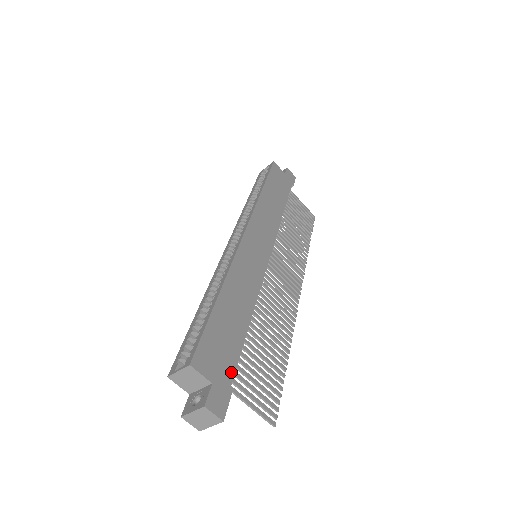
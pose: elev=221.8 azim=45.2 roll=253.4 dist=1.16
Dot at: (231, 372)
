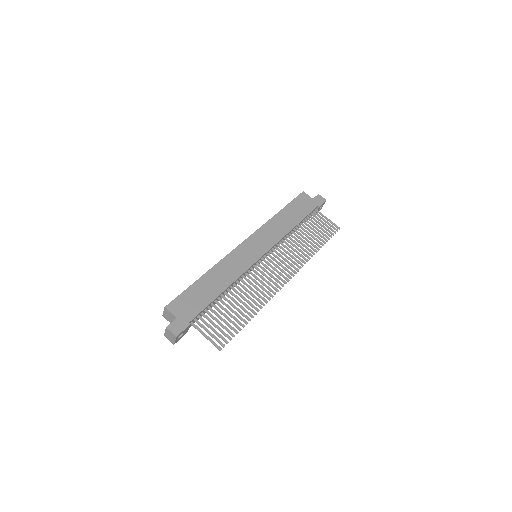
Dot at: (193, 315)
